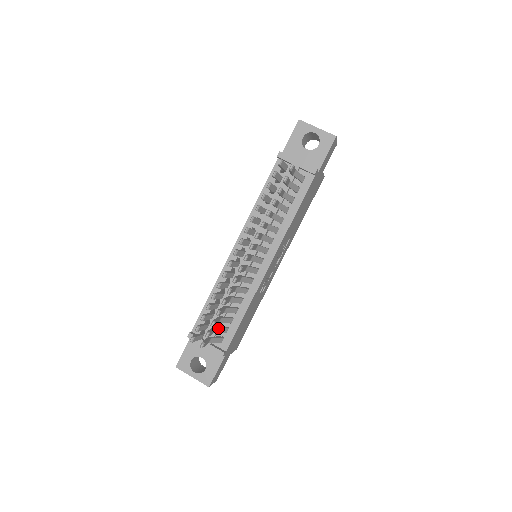
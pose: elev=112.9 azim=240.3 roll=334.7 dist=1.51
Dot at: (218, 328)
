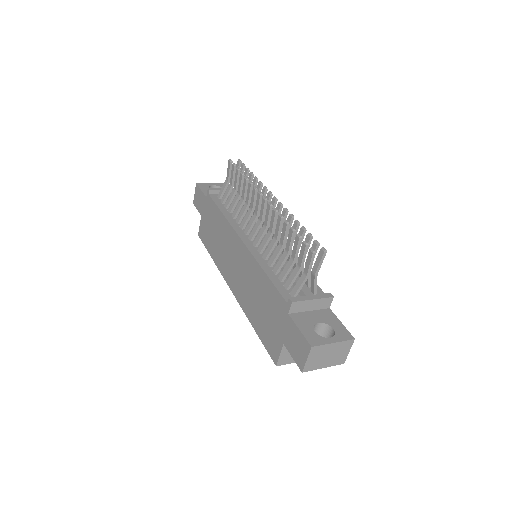
Dot at: occluded
